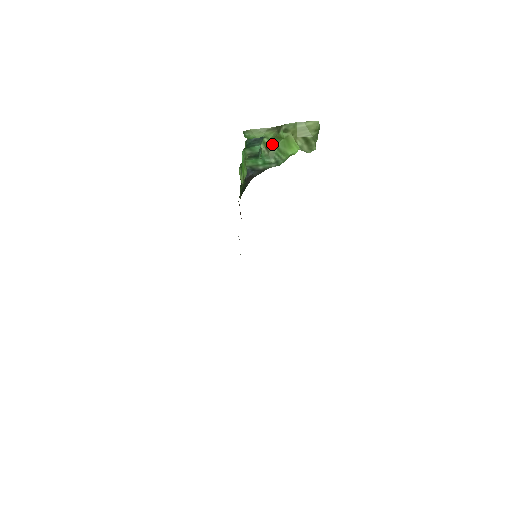
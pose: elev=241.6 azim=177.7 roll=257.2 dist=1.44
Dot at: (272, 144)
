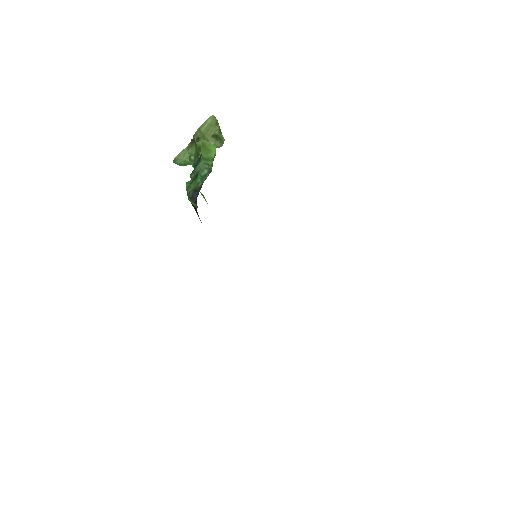
Dot at: (197, 158)
